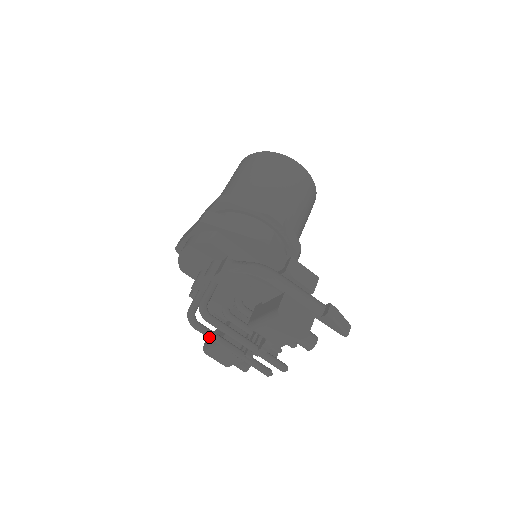
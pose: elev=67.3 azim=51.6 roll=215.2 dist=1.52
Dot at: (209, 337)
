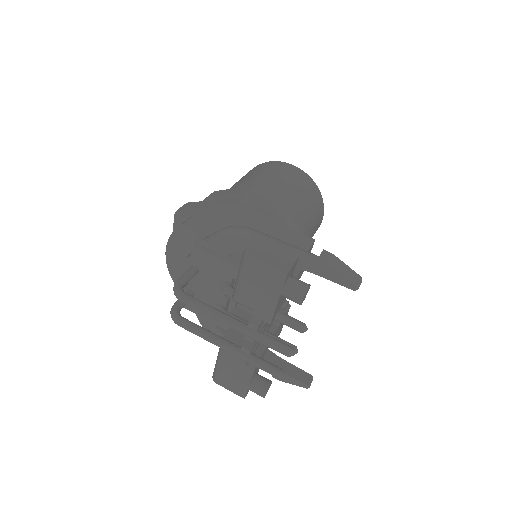
Dot at: (196, 333)
